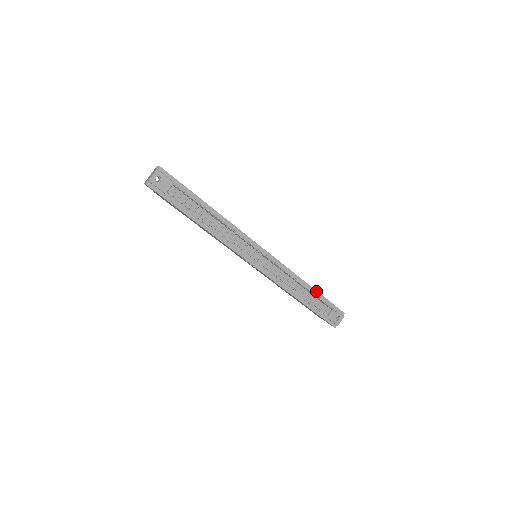
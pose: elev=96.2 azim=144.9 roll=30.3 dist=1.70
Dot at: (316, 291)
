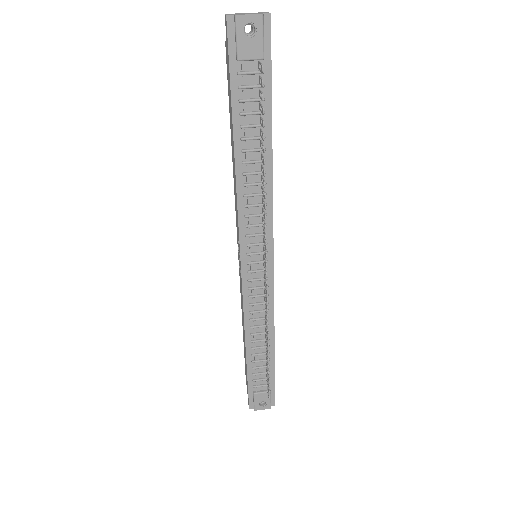
Dot at: (274, 357)
